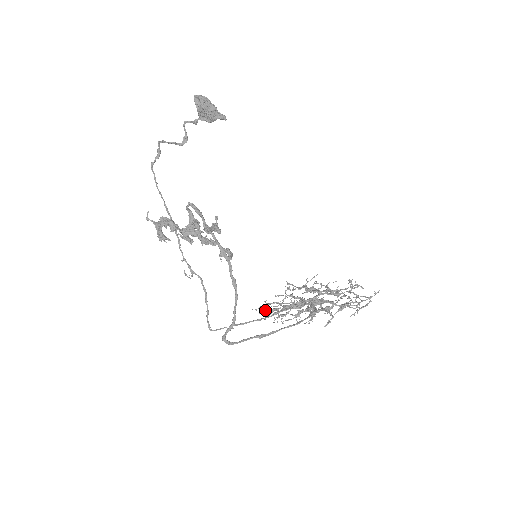
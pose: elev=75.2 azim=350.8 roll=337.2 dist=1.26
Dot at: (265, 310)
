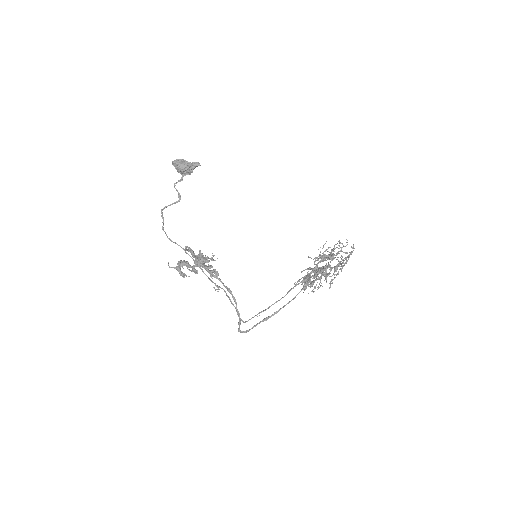
Dot at: occluded
